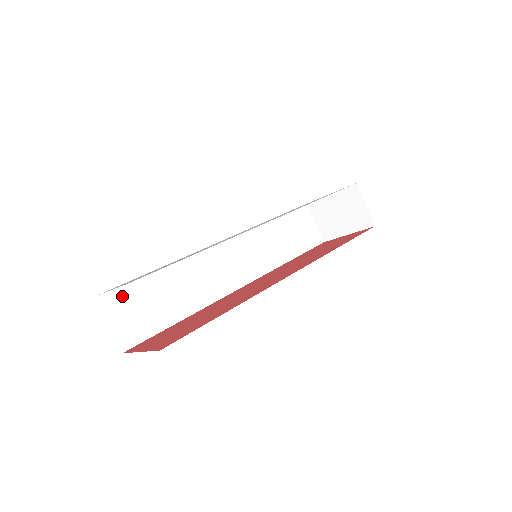
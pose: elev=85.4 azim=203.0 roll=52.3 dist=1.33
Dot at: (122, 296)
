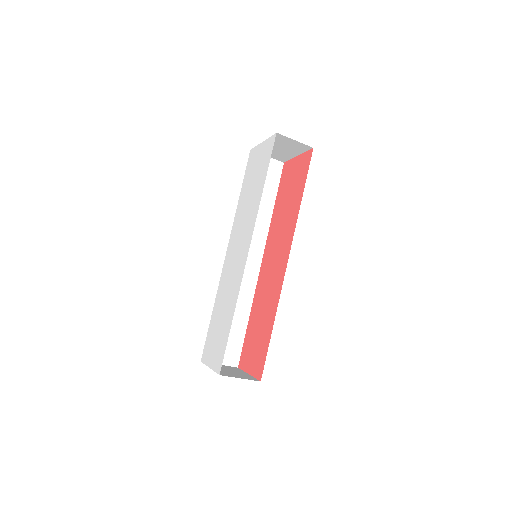
Dot at: occluded
